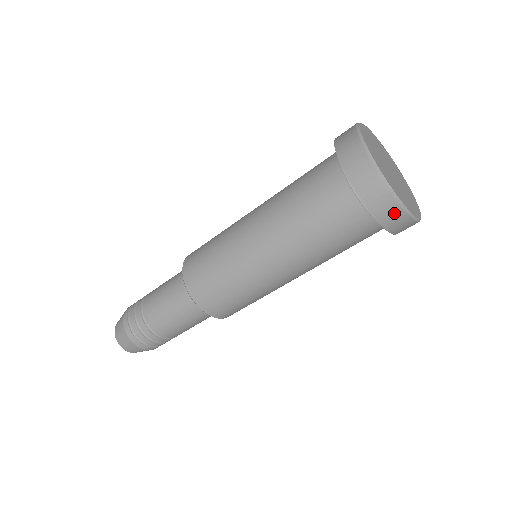
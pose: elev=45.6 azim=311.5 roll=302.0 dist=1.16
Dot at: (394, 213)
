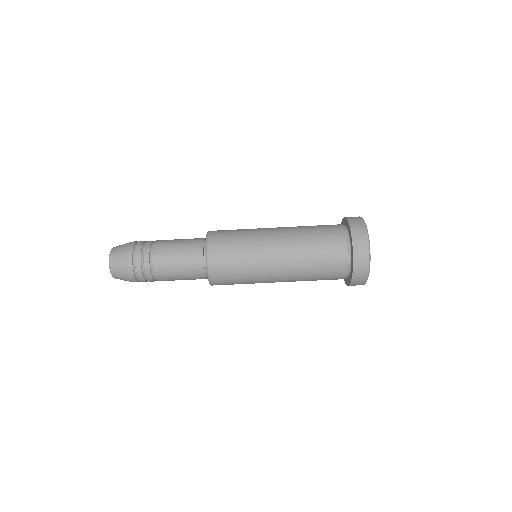
Dot at: (361, 230)
